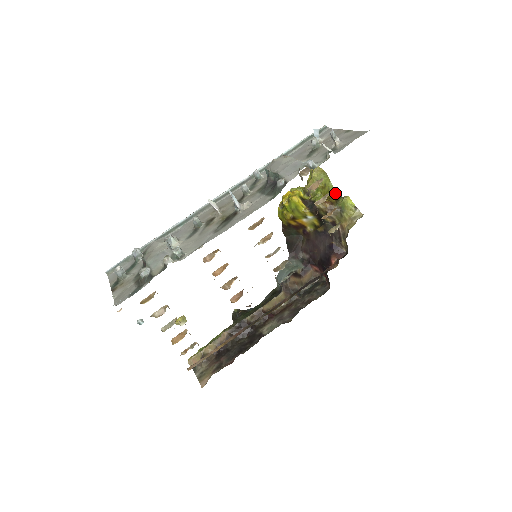
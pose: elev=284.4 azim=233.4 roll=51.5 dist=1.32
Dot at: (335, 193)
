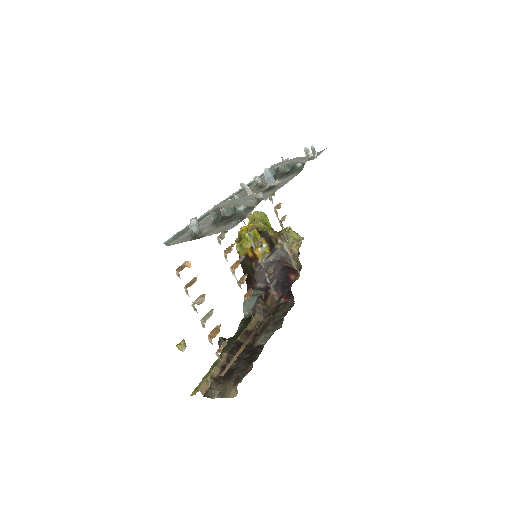
Dot at: (273, 230)
